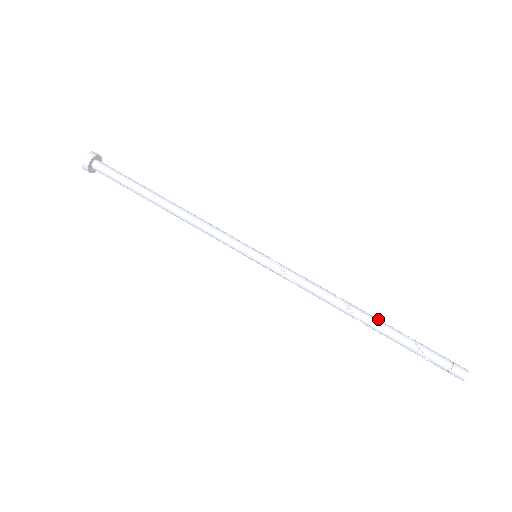
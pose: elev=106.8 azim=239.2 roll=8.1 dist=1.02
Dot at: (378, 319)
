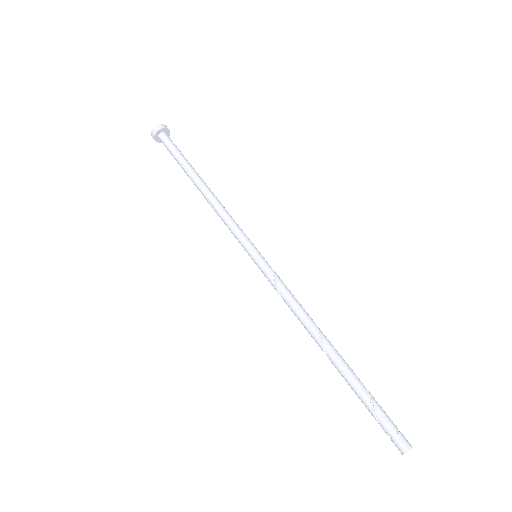
Dot at: occluded
